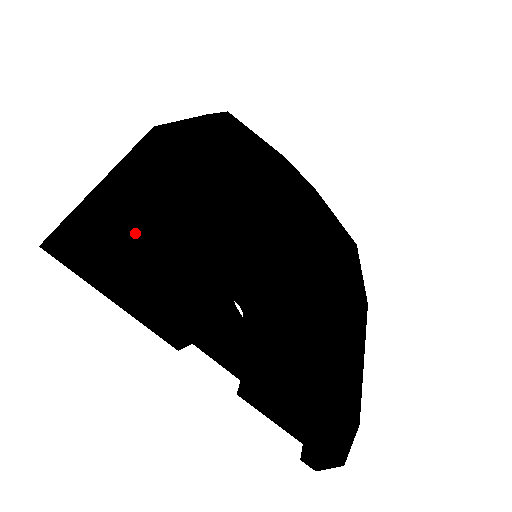
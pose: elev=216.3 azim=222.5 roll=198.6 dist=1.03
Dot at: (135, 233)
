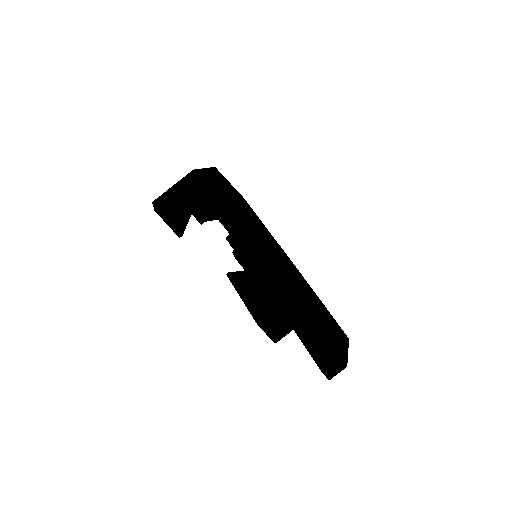
Dot at: occluded
